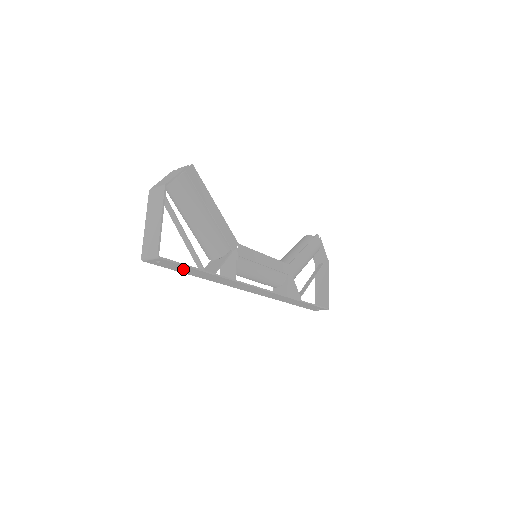
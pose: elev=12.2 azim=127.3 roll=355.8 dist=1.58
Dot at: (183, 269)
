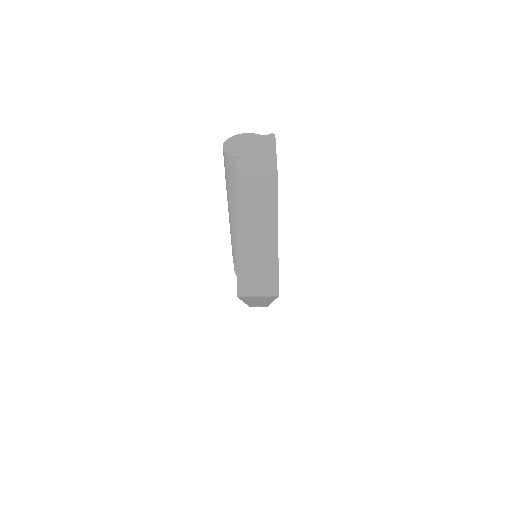
Dot at: occluded
